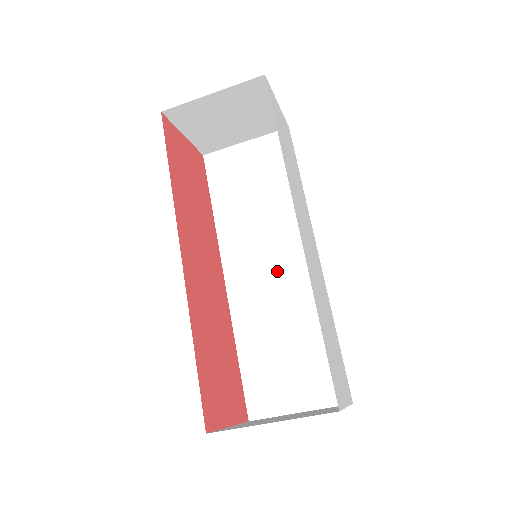
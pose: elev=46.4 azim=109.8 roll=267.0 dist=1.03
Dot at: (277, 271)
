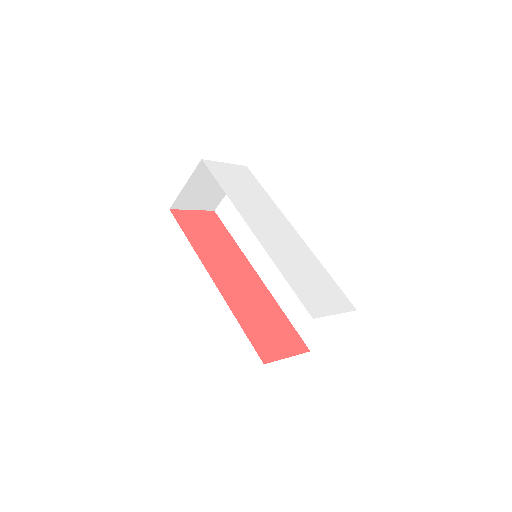
Dot at: occluded
